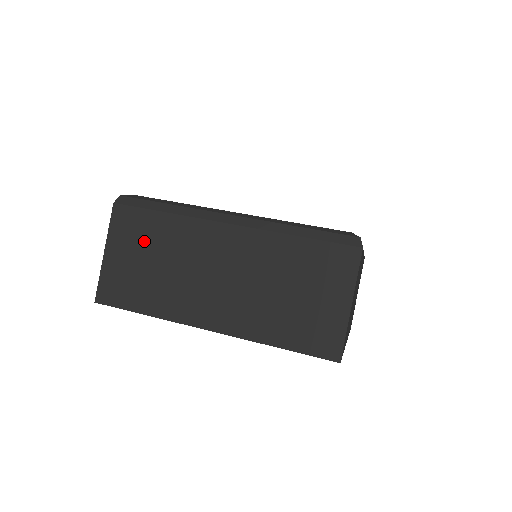
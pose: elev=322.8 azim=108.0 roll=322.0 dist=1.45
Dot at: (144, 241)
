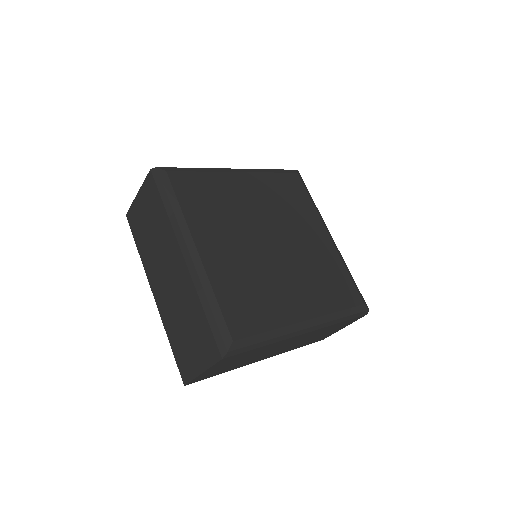
Dot at: (152, 212)
